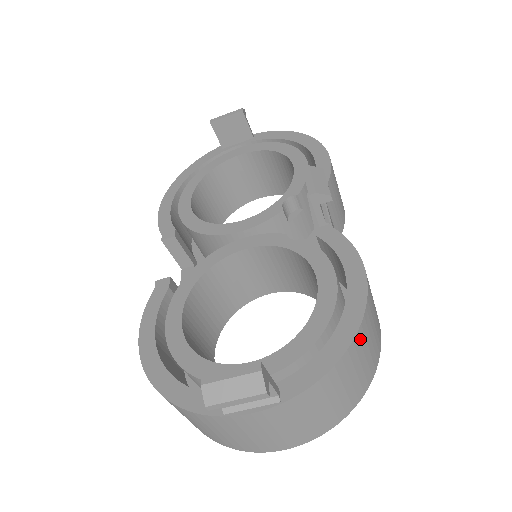
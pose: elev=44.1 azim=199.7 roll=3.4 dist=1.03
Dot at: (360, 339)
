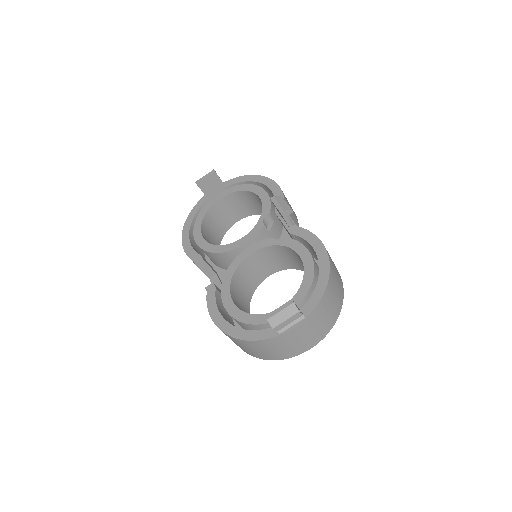
Dot at: (332, 277)
